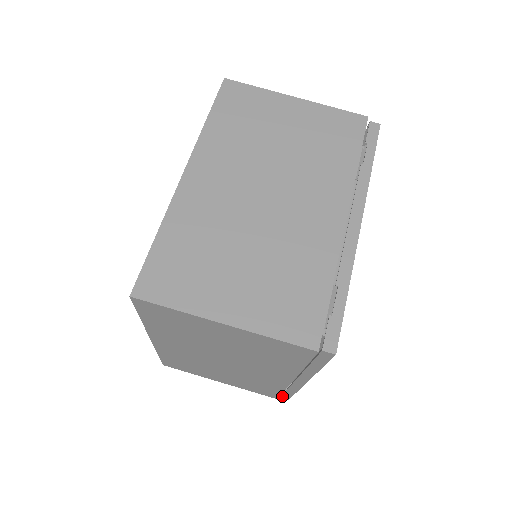
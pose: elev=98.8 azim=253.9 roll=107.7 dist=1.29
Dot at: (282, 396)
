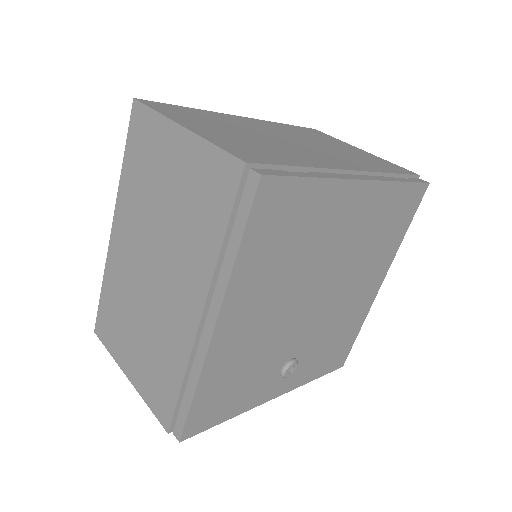
Dot at: (176, 423)
